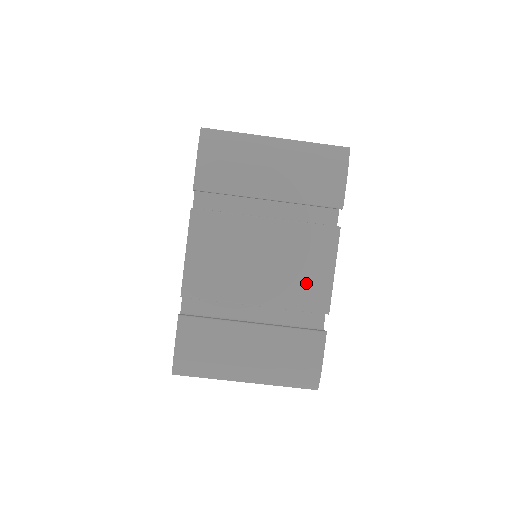
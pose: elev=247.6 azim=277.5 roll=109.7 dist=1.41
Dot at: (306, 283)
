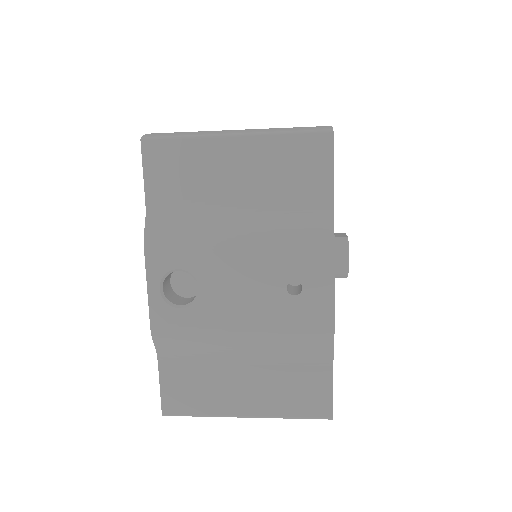
Dot at: occluded
